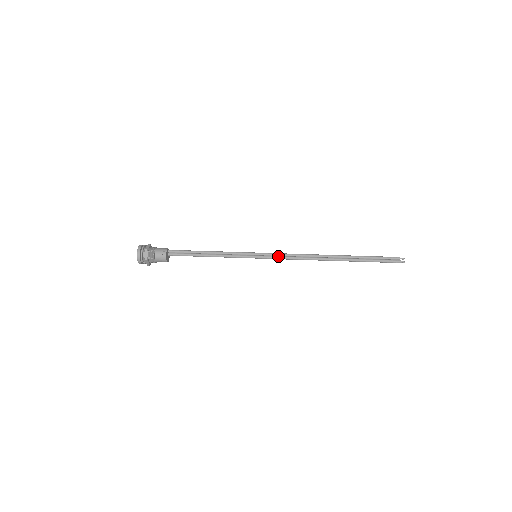
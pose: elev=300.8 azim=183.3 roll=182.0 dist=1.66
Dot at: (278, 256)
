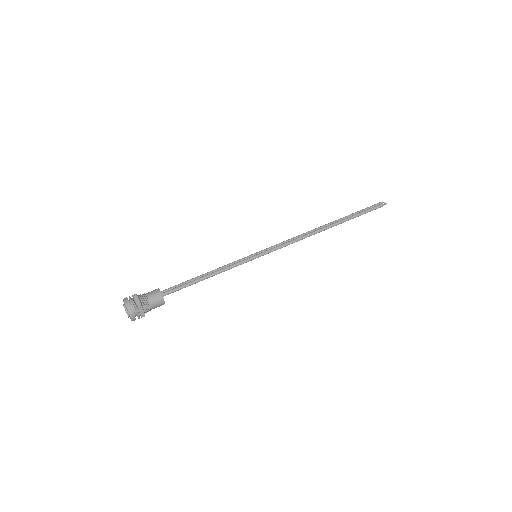
Dot at: (277, 246)
